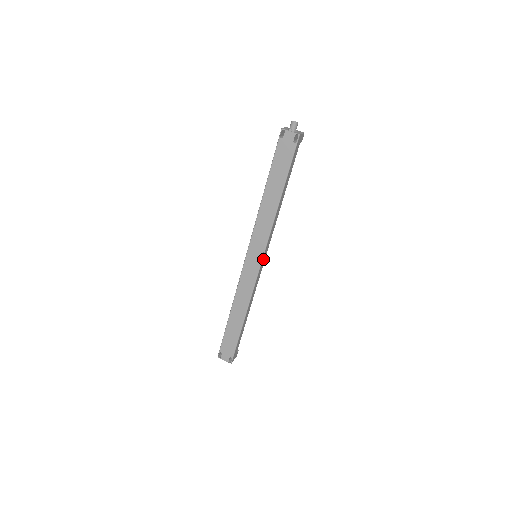
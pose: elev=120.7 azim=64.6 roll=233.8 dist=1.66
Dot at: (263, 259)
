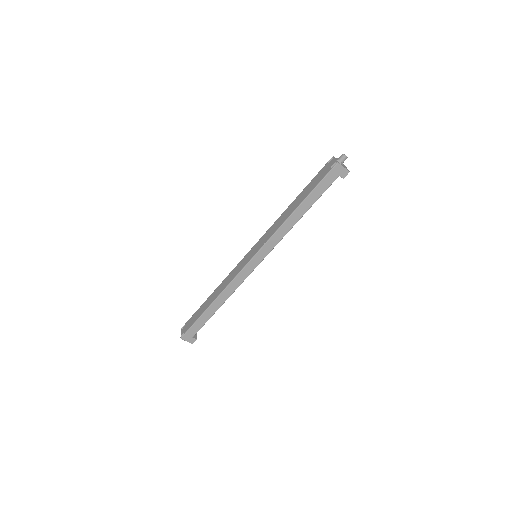
Dot at: (256, 259)
